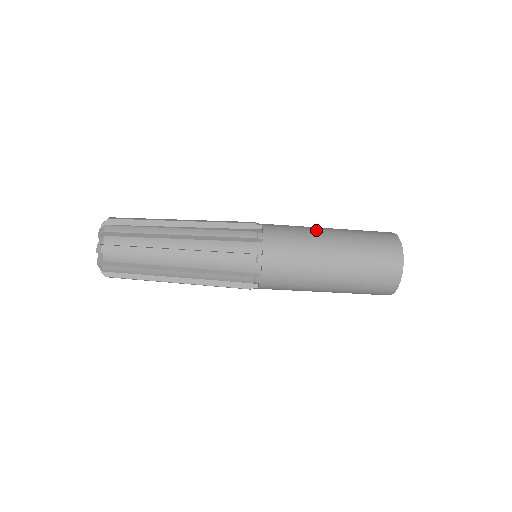
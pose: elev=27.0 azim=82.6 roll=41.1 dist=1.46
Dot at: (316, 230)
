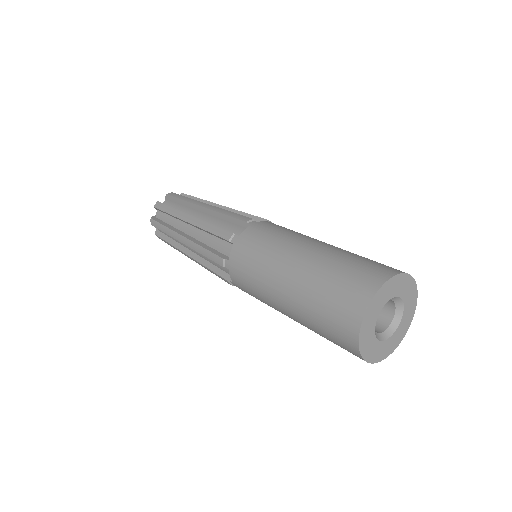
Dot at: (270, 297)
